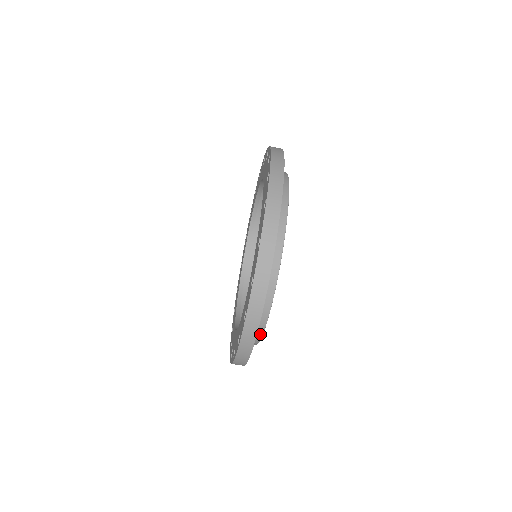
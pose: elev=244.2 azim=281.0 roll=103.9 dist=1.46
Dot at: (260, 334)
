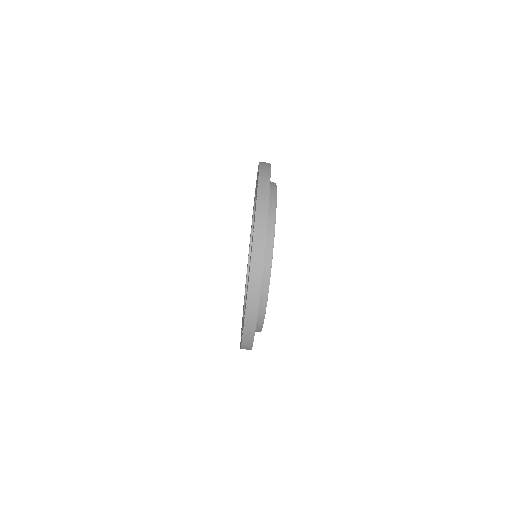
Dot at: (271, 241)
